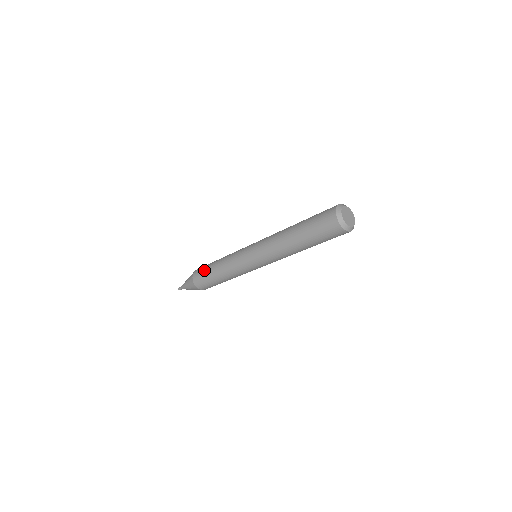
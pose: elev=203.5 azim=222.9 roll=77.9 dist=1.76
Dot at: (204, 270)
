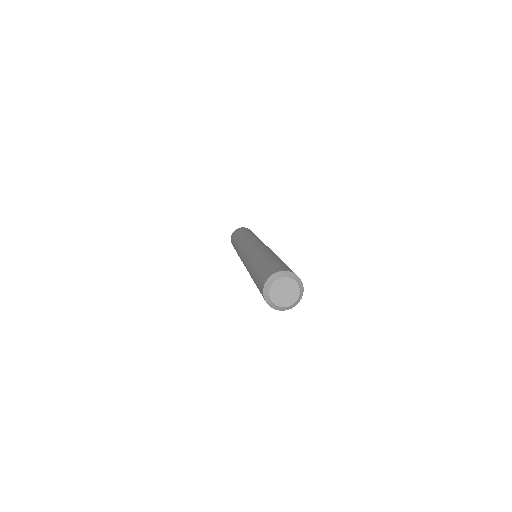
Dot at: (234, 236)
